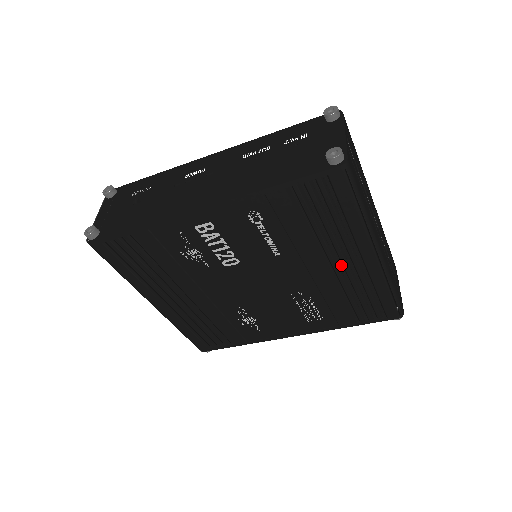
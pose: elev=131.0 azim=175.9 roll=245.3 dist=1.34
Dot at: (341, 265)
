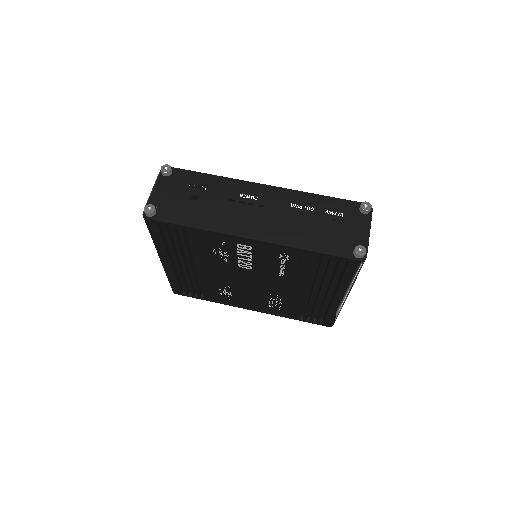
Dot at: (316, 292)
